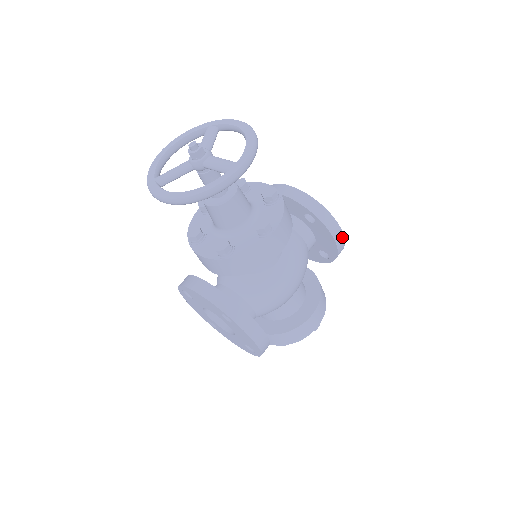
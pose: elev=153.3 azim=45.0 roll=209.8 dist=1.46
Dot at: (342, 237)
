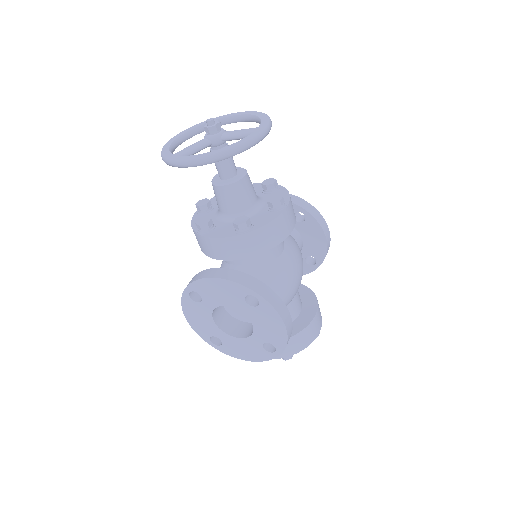
Dot at: (329, 234)
